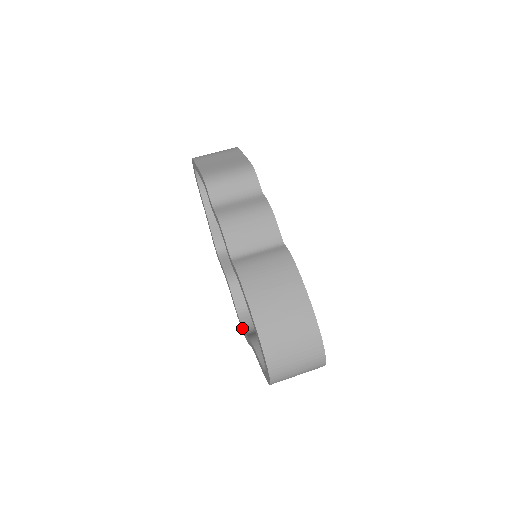
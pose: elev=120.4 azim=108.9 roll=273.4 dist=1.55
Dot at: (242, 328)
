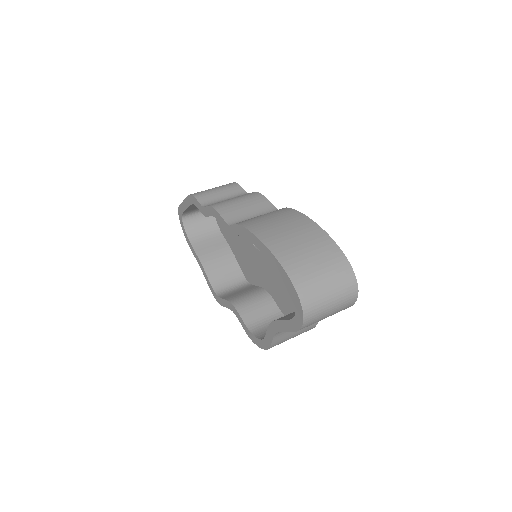
Dot at: (259, 342)
